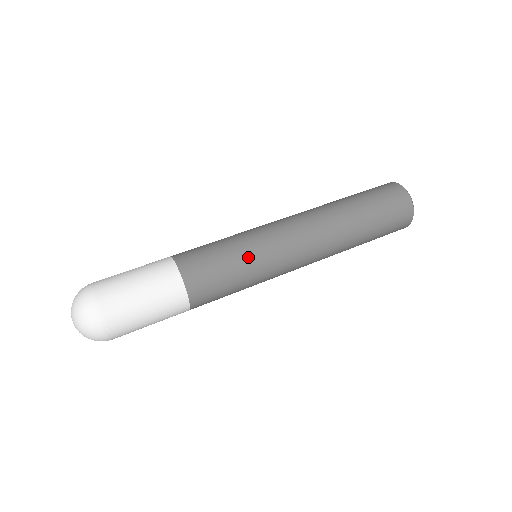
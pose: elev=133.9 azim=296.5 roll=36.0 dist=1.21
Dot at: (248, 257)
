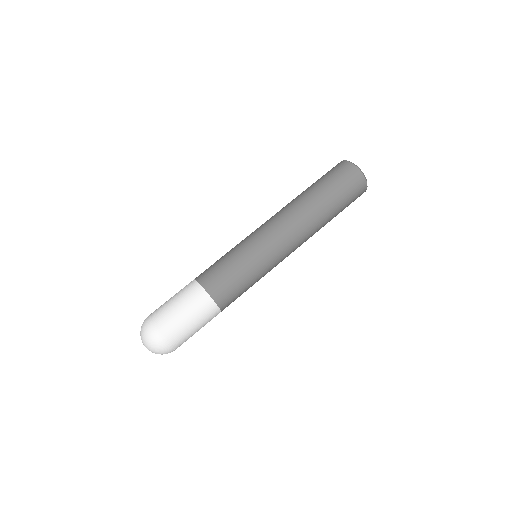
Dot at: (258, 273)
